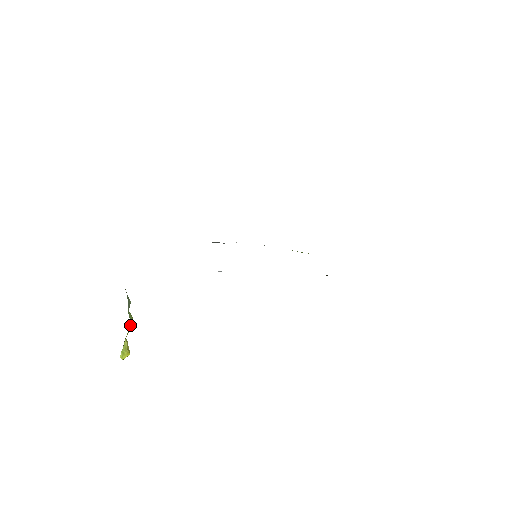
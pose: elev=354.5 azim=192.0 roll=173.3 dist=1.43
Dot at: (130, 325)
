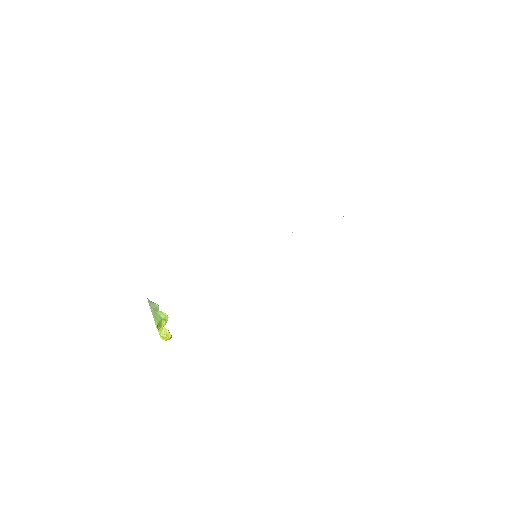
Dot at: (162, 319)
